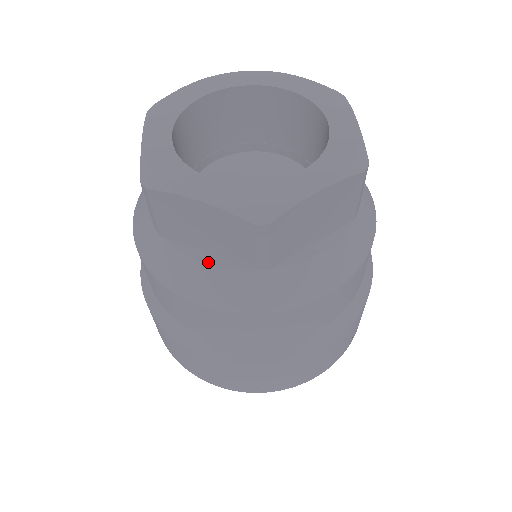
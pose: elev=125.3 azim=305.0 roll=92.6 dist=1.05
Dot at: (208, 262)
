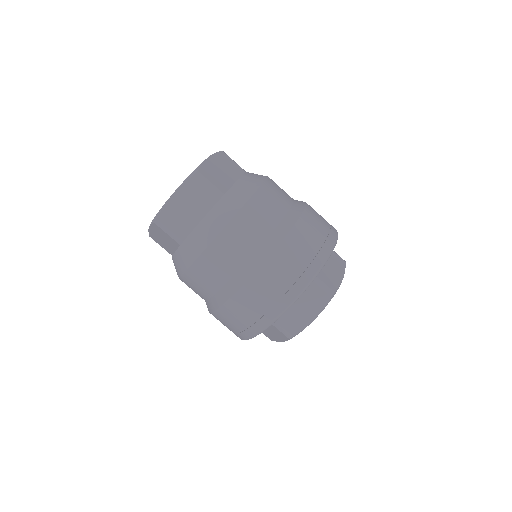
Dot at: (203, 218)
